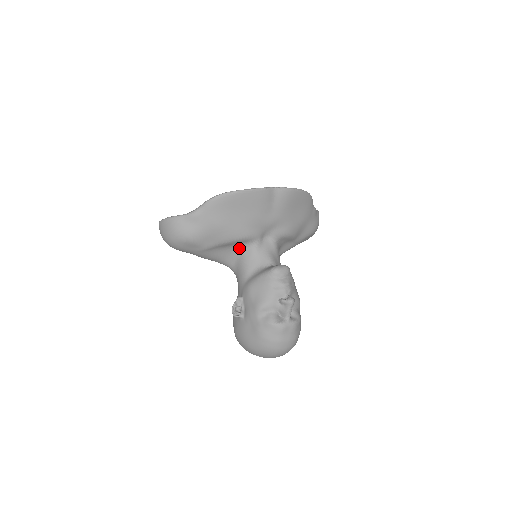
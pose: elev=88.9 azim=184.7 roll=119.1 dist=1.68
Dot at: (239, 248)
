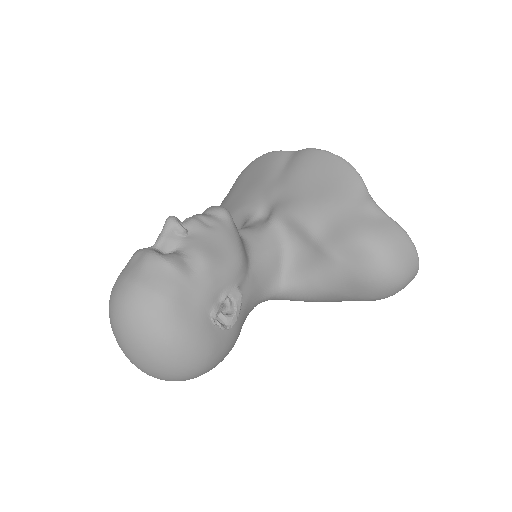
Dot at: occluded
